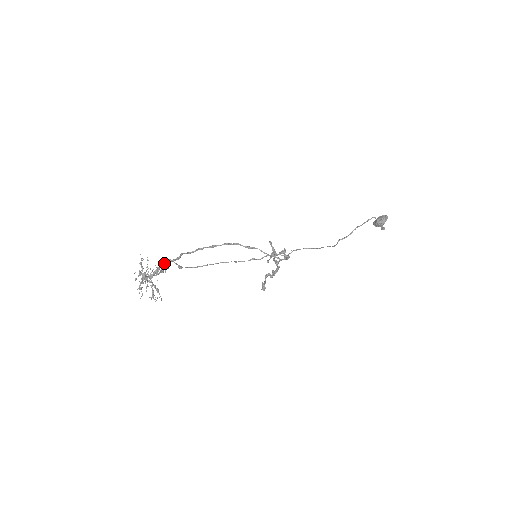
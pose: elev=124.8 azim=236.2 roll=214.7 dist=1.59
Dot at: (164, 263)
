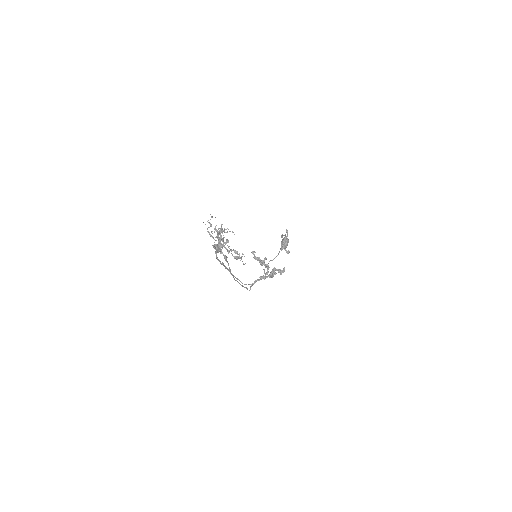
Dot at: occluded
